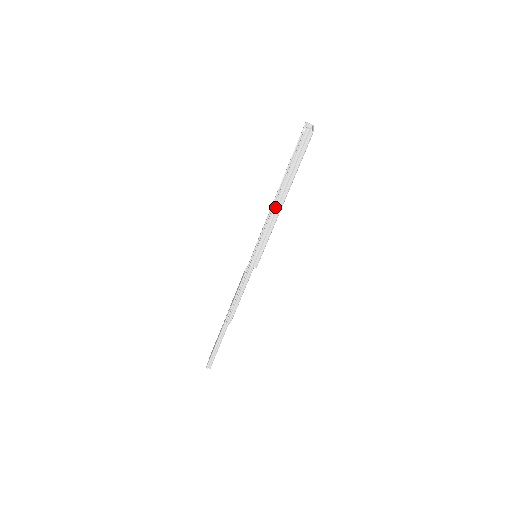
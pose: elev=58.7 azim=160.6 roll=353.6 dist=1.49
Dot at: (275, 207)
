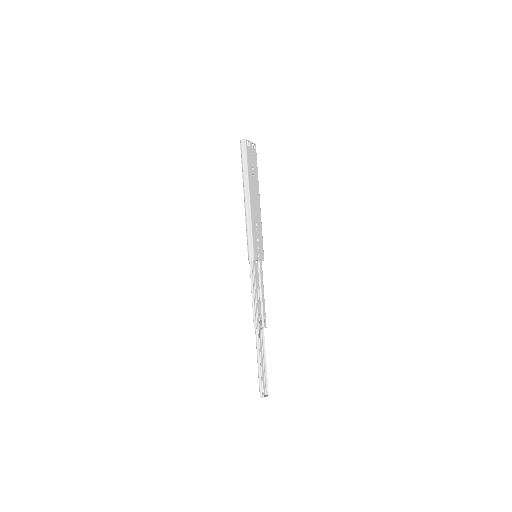
Dot at: (245, 202)
